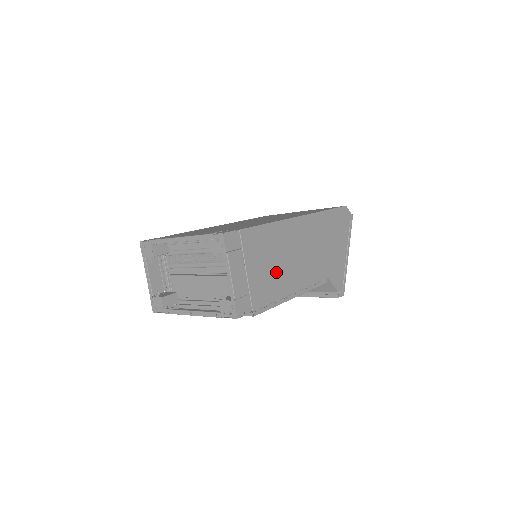
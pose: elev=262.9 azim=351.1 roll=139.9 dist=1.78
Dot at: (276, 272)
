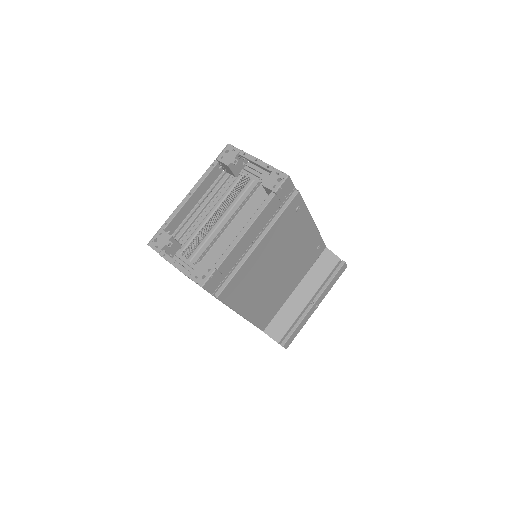
Dot at: occluded
